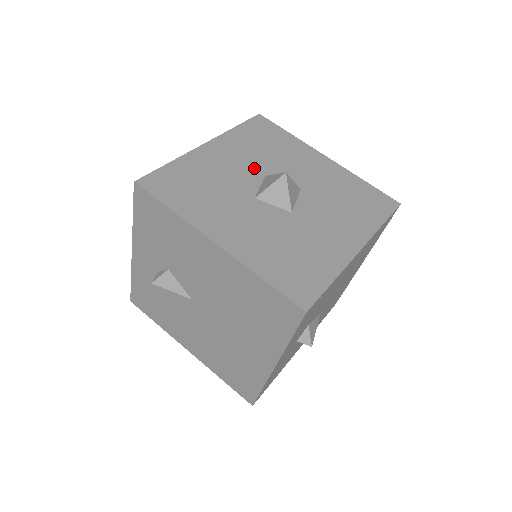
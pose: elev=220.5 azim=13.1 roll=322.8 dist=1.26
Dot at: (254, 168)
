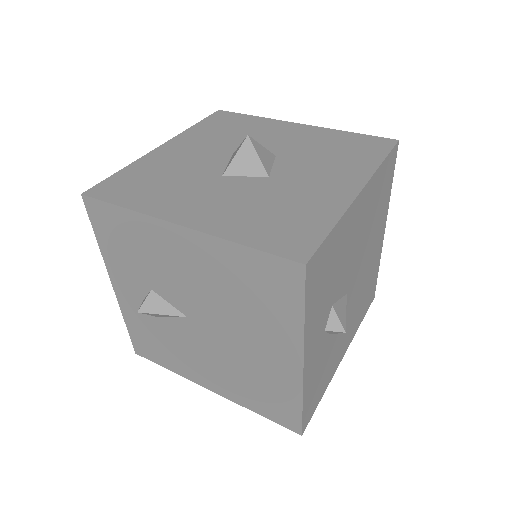
Dot at: (218, 152)
